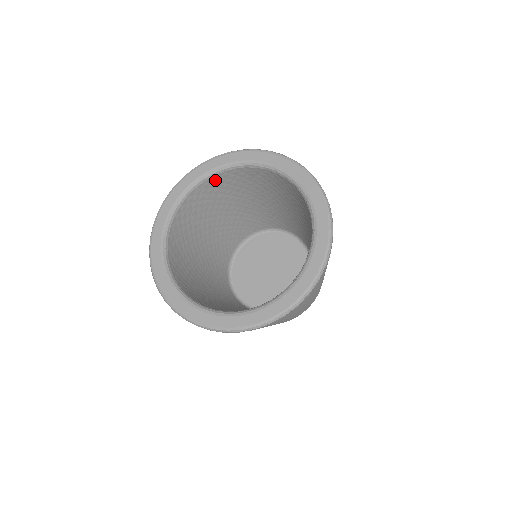
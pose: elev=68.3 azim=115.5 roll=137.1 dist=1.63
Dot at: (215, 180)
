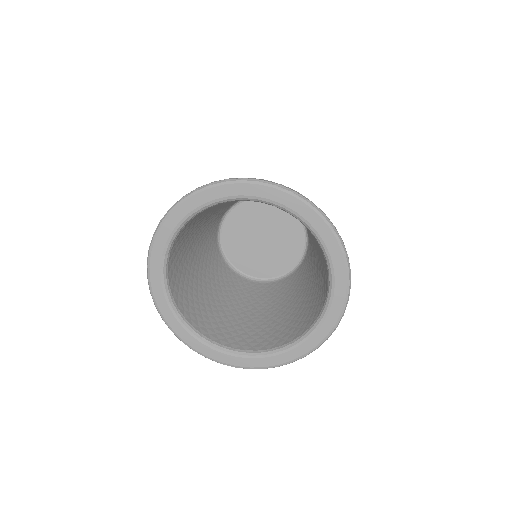
Dot at: occluded
